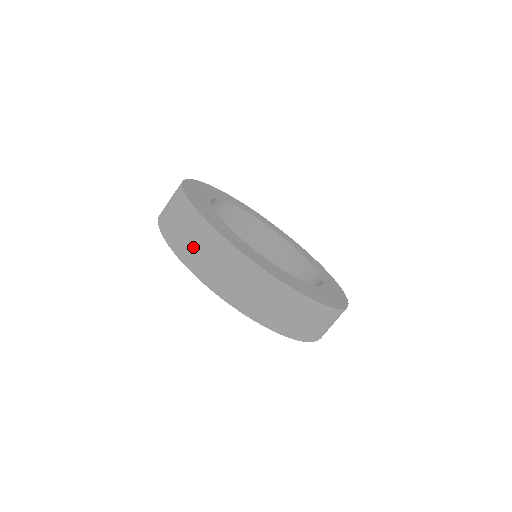
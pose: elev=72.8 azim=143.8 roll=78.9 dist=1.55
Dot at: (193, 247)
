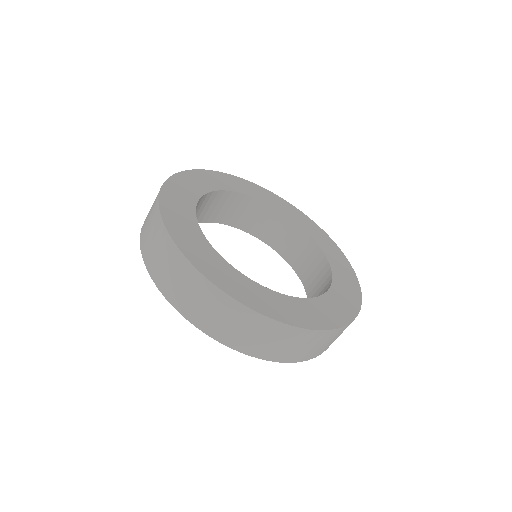
Dot at: (150, 242)
